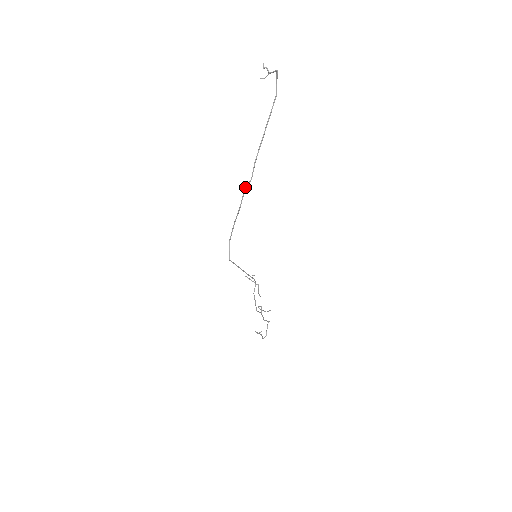
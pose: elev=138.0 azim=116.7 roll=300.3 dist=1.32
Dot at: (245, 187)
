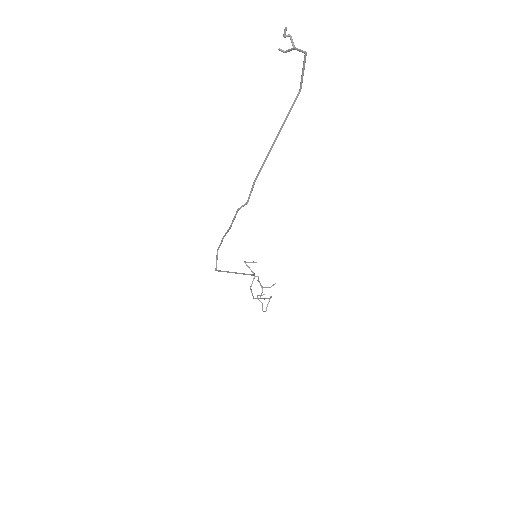
Dot at: (238, 209)
